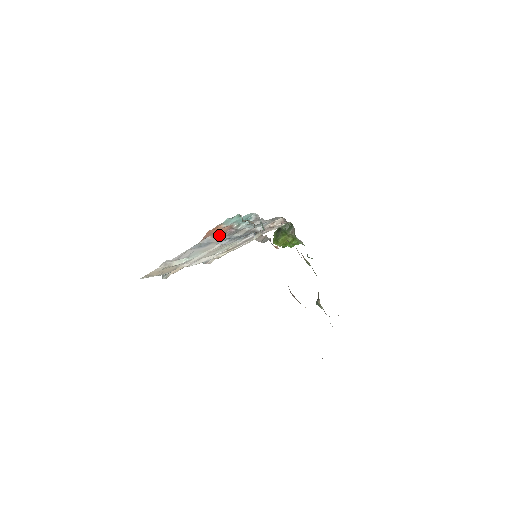
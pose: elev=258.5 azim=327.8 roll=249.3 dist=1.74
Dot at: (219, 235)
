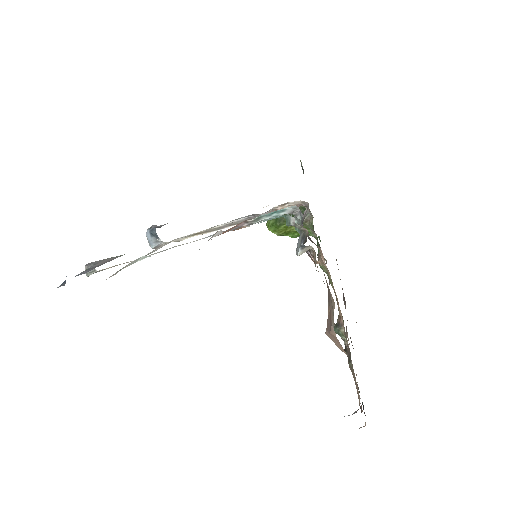
Dot at: occluded
